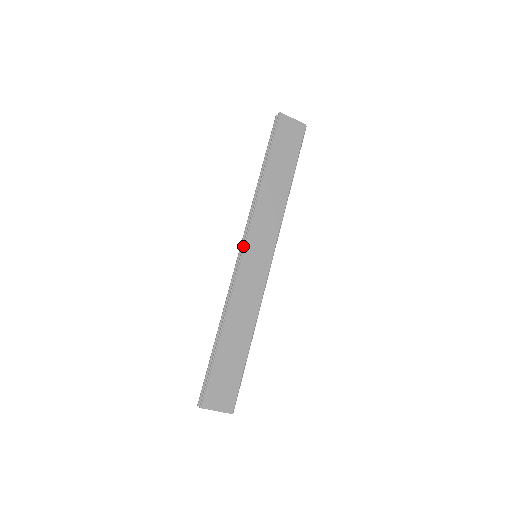
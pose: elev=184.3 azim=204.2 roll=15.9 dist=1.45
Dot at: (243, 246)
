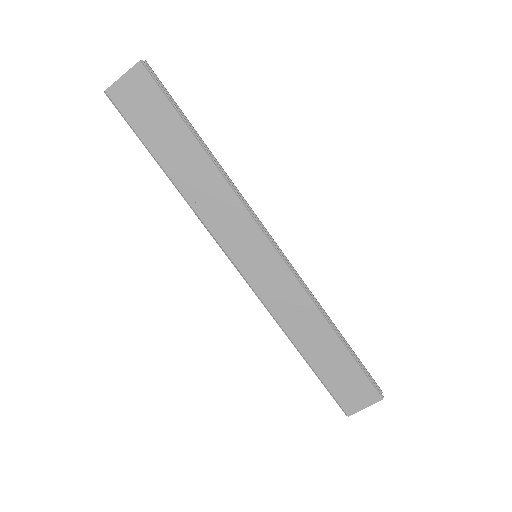
Dot at: occluded
